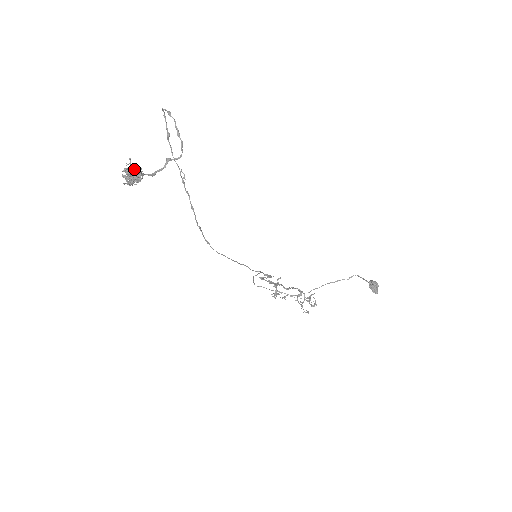
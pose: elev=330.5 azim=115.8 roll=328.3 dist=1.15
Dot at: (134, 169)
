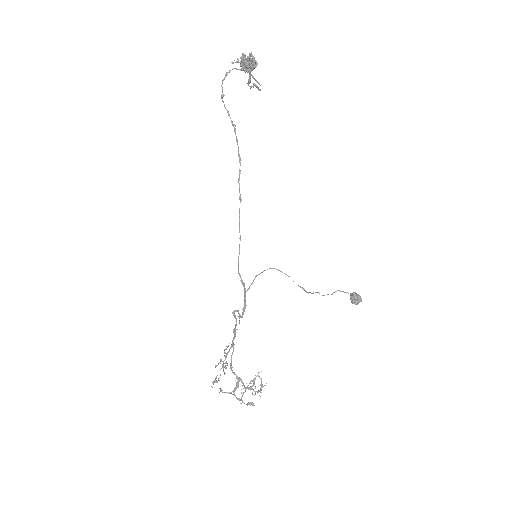
Dot at: occluded
